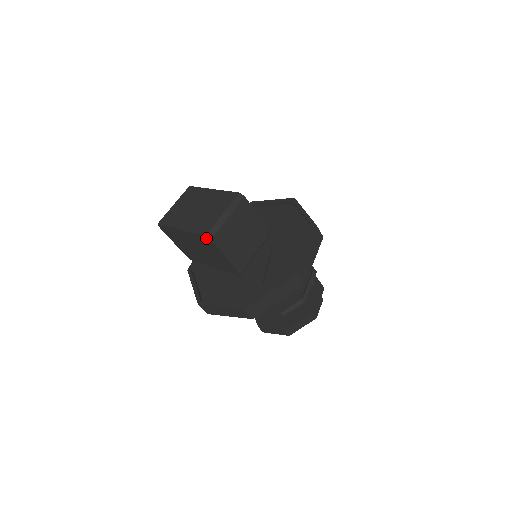
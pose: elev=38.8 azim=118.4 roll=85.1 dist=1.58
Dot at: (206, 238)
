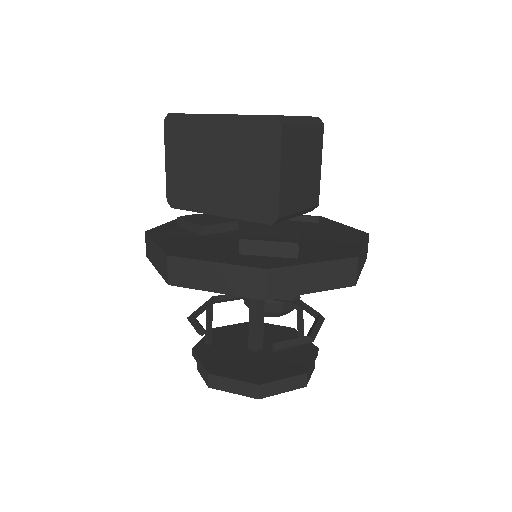
Dot at: (271, 122)
